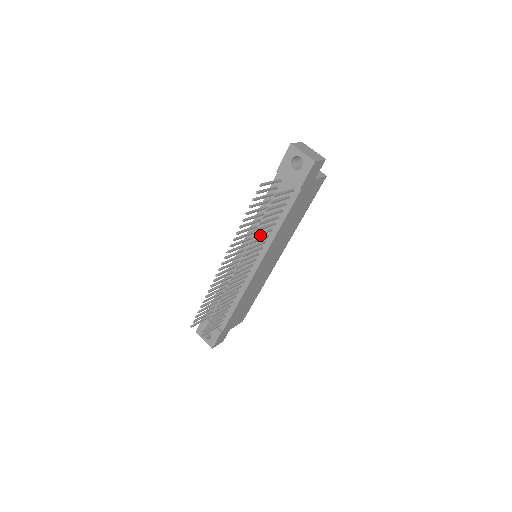
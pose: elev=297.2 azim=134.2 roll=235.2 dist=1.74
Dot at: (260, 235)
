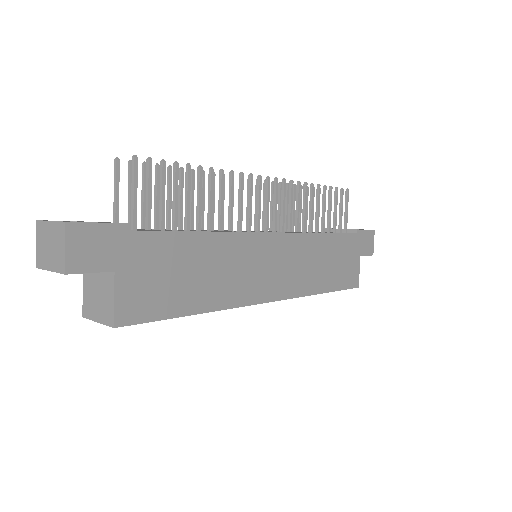
Dot at: (311, 203)
